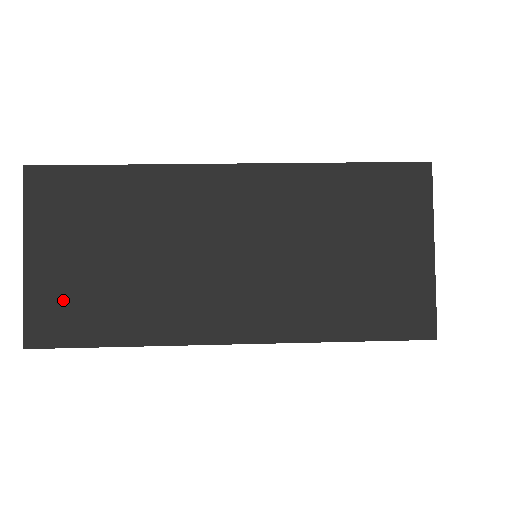
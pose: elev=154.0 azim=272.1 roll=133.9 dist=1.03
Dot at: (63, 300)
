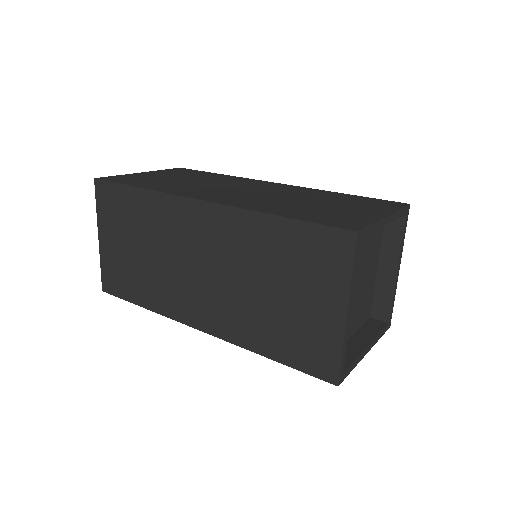
Dot at: (117, 269)
